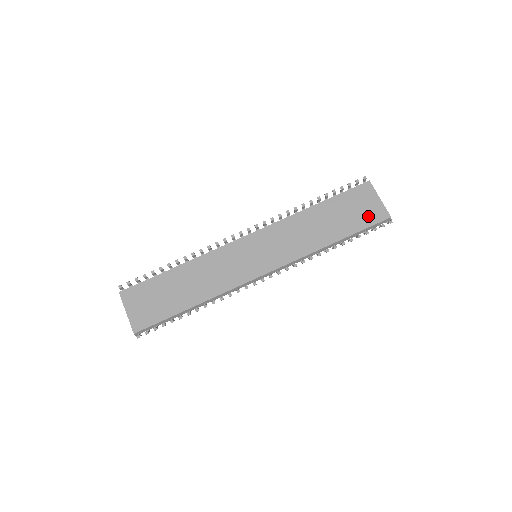
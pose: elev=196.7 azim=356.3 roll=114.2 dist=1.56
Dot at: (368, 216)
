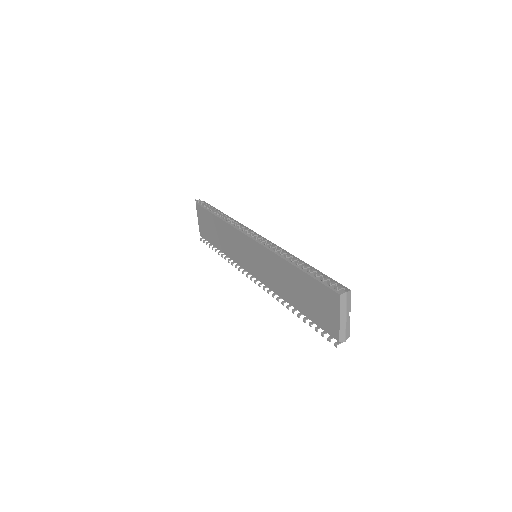
Dot at: (324, 320)
